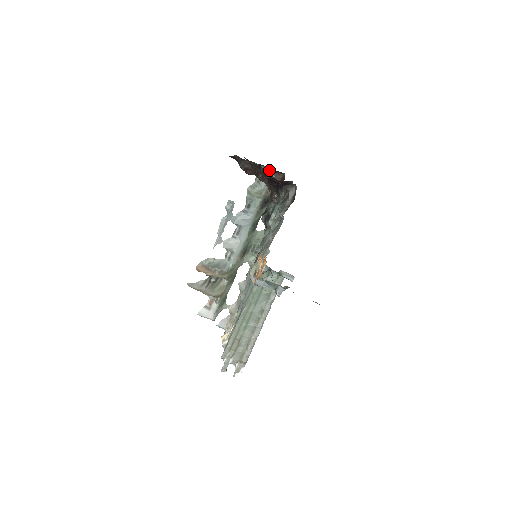
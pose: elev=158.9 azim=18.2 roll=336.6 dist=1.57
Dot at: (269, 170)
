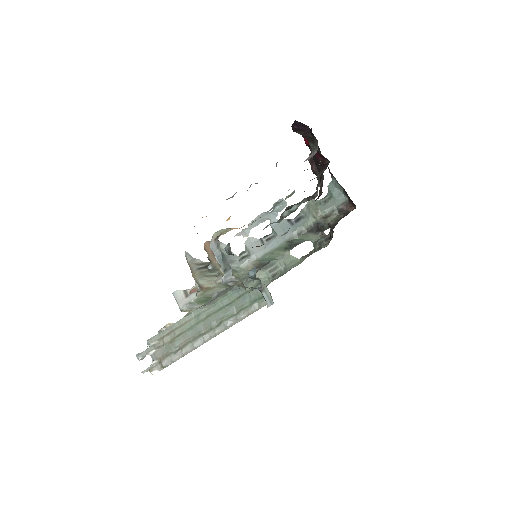
Dot at: (344, 196)
